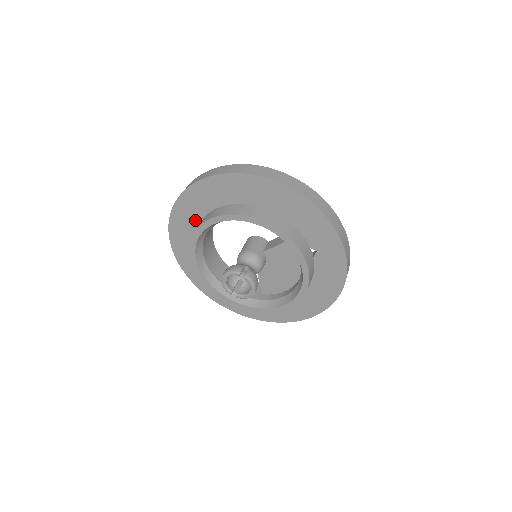
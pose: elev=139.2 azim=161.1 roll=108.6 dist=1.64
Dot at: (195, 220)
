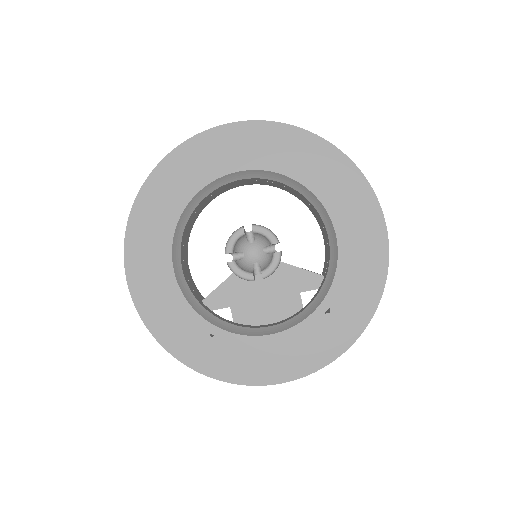
Dot at: (249, 156)
